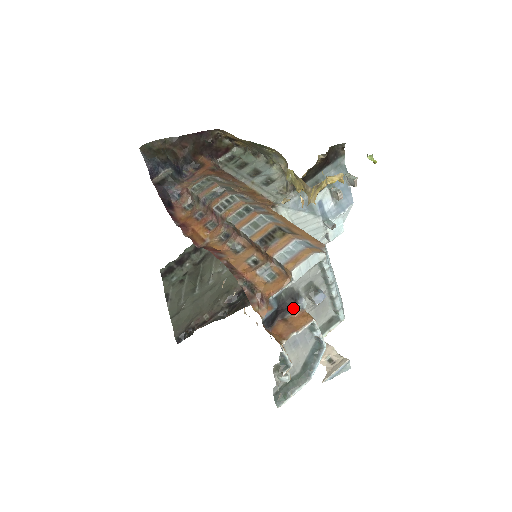
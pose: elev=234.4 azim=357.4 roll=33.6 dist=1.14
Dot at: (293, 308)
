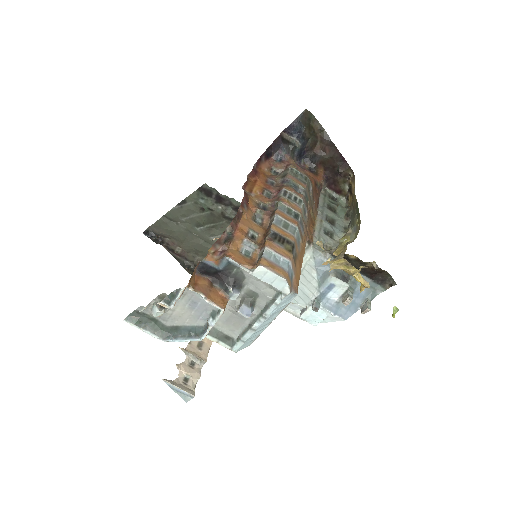
Dot at: (226, 287)
